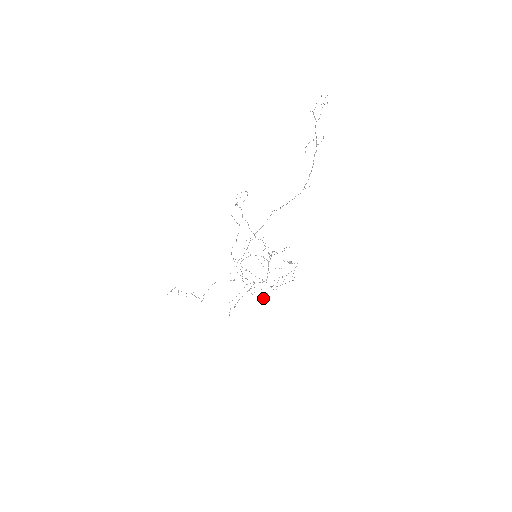
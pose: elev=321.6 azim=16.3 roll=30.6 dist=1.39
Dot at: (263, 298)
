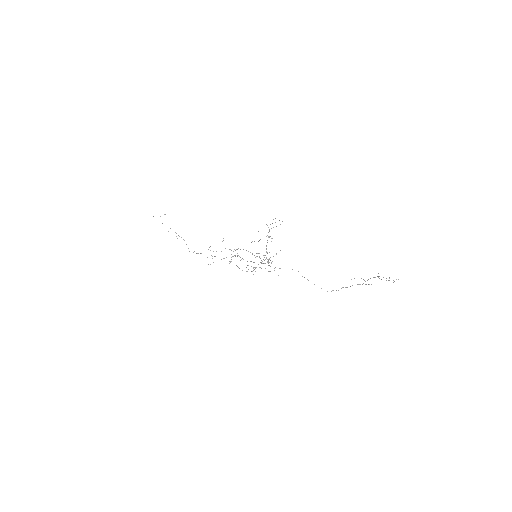
Dot at: occluded
